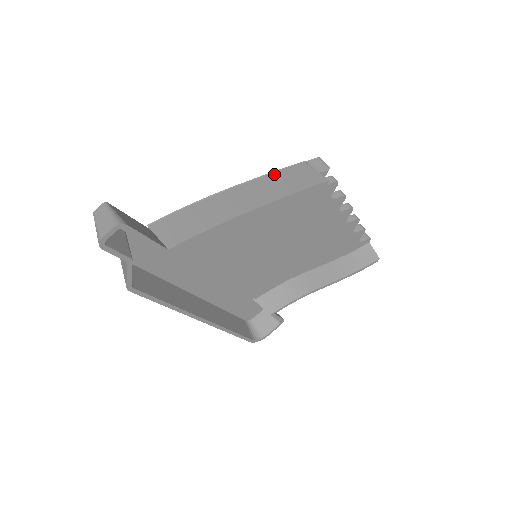
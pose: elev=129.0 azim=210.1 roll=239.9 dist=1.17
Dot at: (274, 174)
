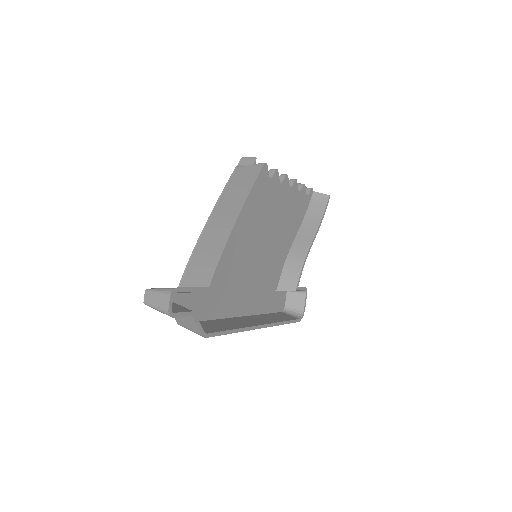
Dot at: (226, 190)
